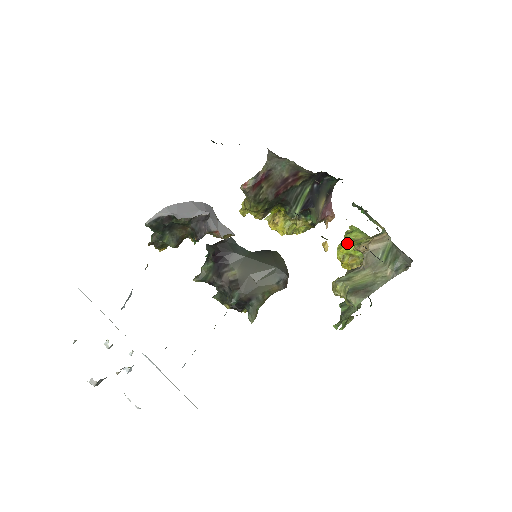
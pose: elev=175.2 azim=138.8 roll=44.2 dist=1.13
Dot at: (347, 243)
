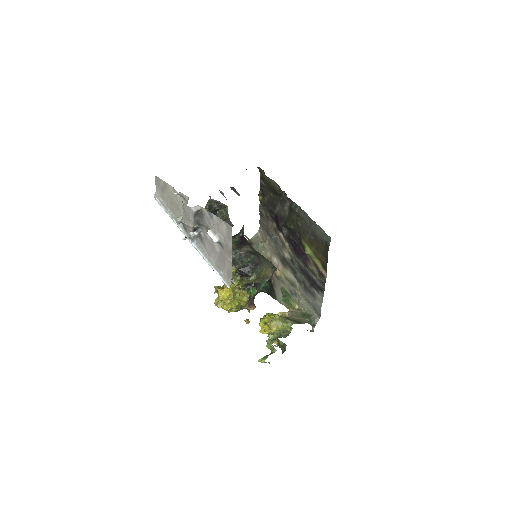
Dot at: (270, 315)
